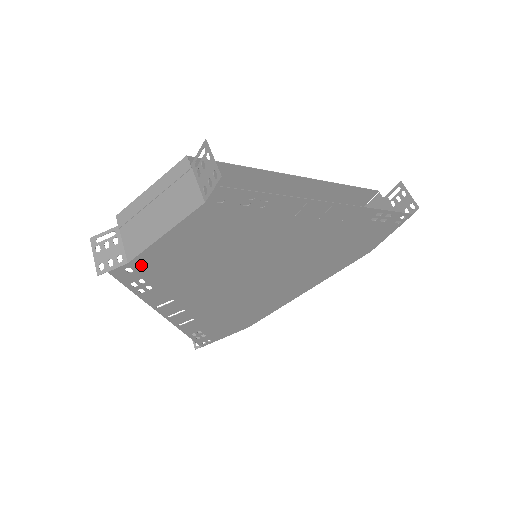
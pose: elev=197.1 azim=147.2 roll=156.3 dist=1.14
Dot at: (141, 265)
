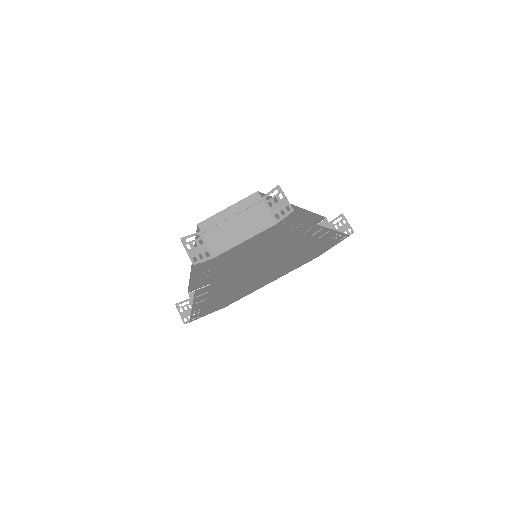
Dot at: (218, 259)
